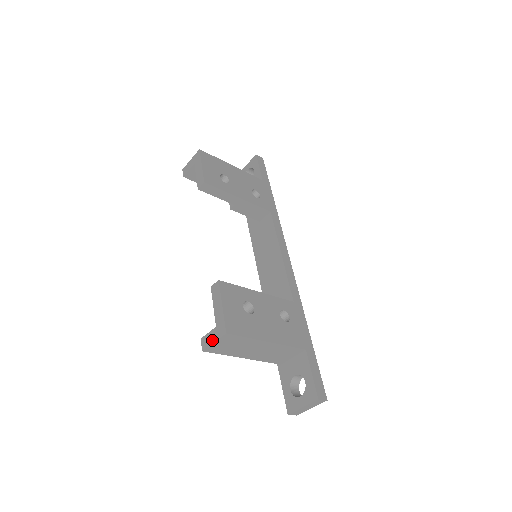
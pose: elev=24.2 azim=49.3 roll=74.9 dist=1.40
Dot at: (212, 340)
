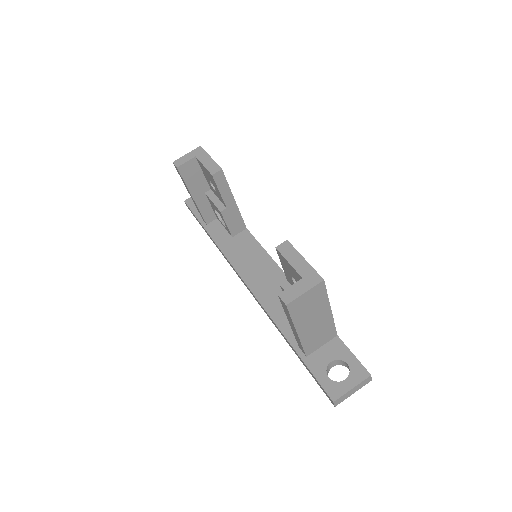
Dot at: (301, 291)
